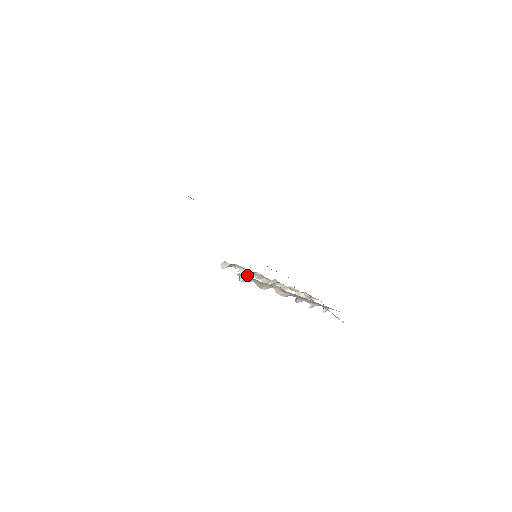
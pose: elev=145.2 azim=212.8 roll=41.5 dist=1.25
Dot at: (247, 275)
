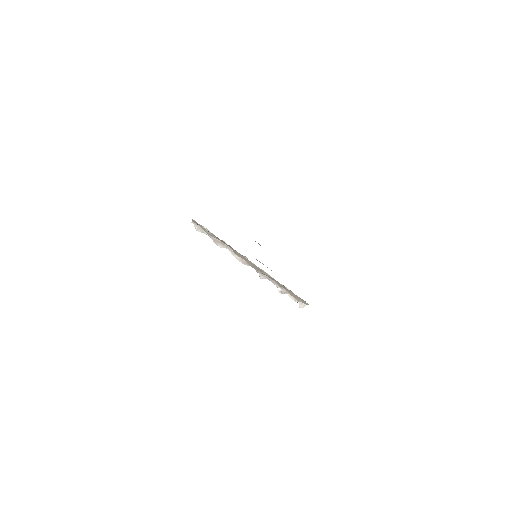
Dot at: occluded
